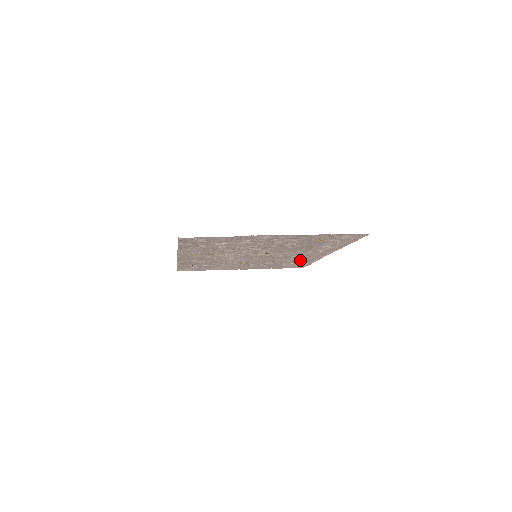
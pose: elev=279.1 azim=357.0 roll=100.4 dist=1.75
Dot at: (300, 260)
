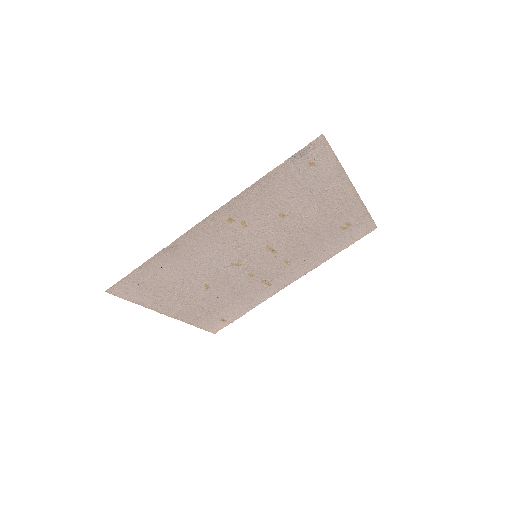
Dot at: (250, 298)
